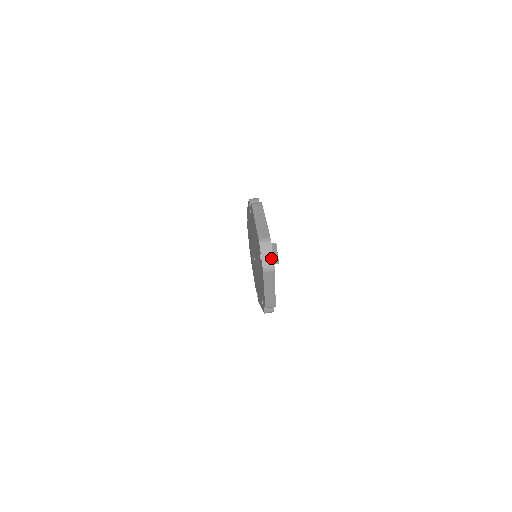
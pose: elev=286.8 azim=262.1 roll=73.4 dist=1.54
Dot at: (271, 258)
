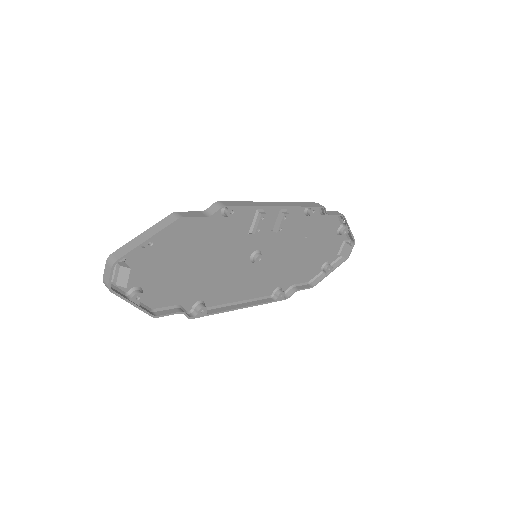
Dot at: (108, 279)
